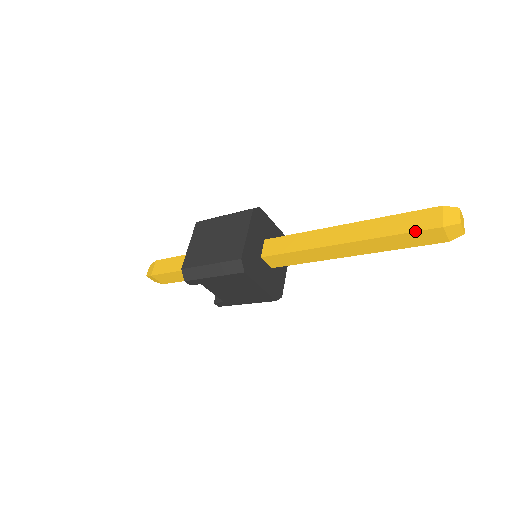
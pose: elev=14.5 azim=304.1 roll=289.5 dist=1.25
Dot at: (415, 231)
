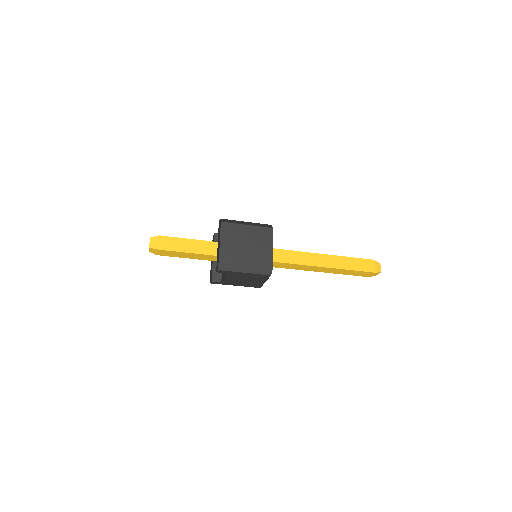
Dot at: (363, 271)
